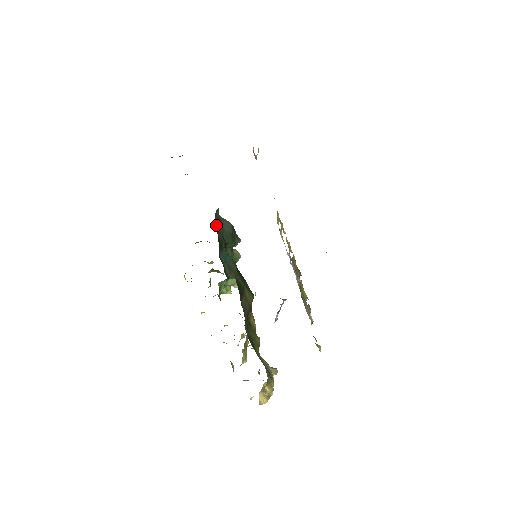
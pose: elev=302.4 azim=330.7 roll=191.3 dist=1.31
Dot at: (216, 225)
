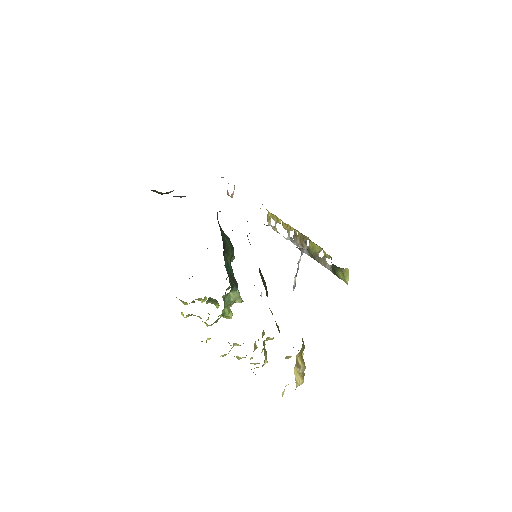
Dot at: (219, 225)
